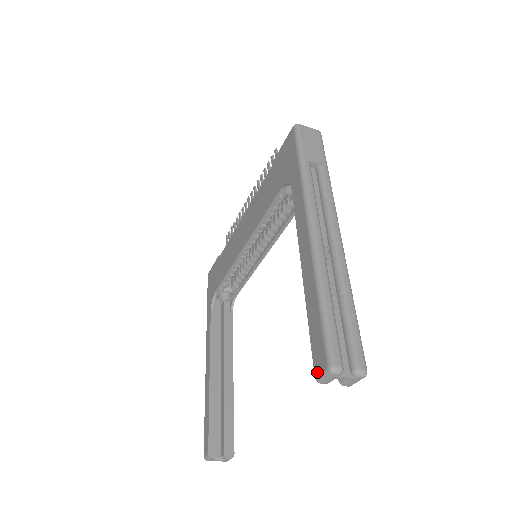
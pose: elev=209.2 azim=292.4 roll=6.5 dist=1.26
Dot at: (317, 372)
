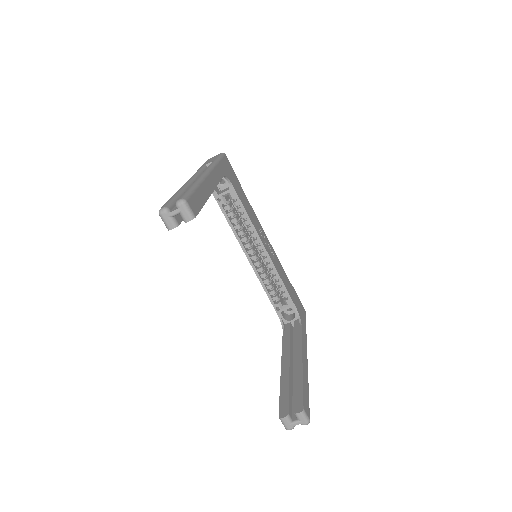
Dot at: (166, 226)
